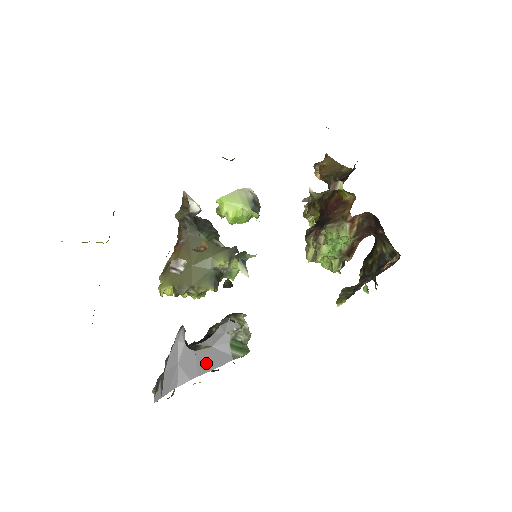
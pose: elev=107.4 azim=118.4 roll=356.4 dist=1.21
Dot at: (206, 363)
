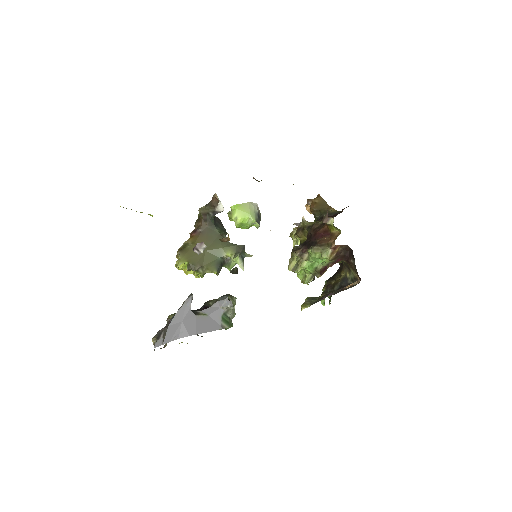
Dot at: (202, 326)
